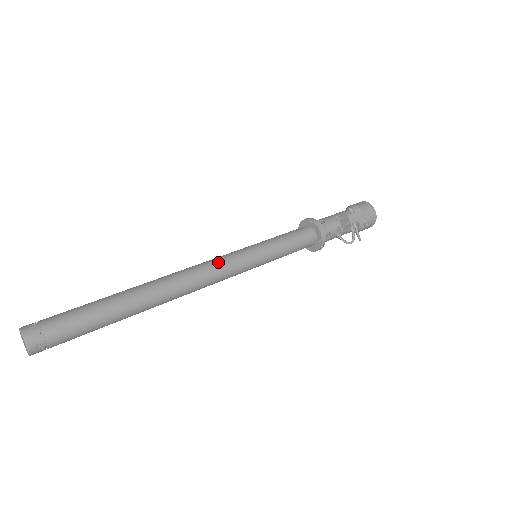
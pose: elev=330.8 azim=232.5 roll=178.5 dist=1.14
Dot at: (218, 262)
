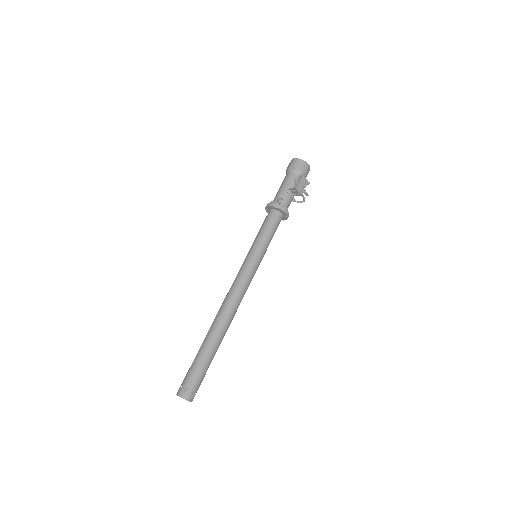
Dot at: (242, 282)
